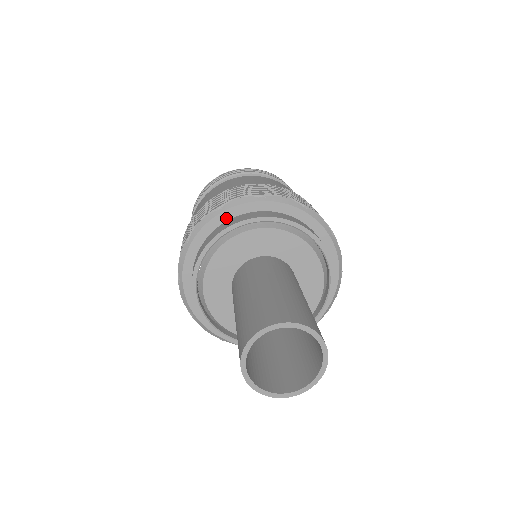
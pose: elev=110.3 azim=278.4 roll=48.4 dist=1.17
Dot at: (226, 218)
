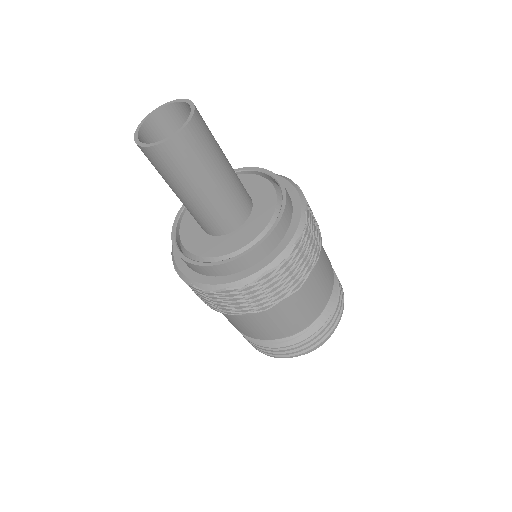
Dot at: occluded
